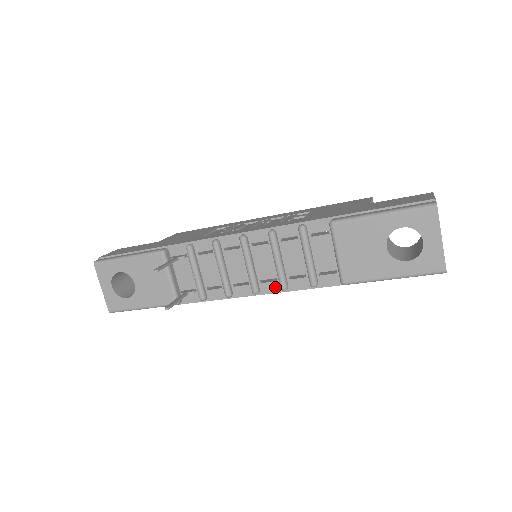
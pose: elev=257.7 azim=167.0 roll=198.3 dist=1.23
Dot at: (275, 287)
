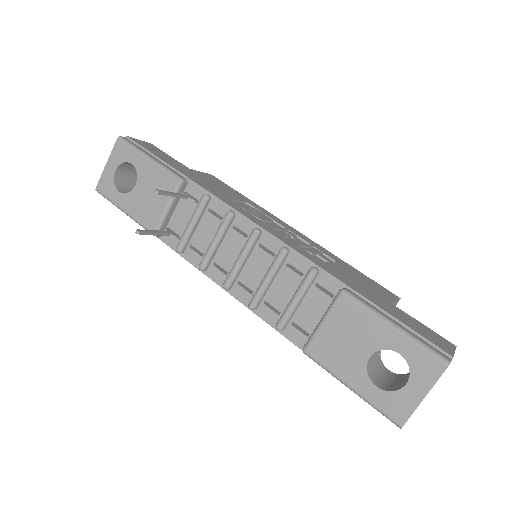
Dot at: (246, 298)
